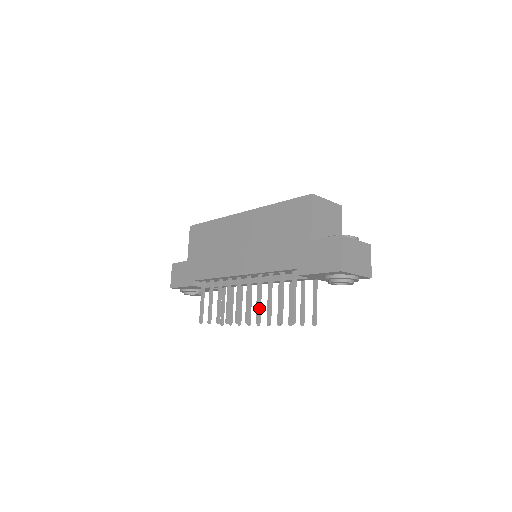
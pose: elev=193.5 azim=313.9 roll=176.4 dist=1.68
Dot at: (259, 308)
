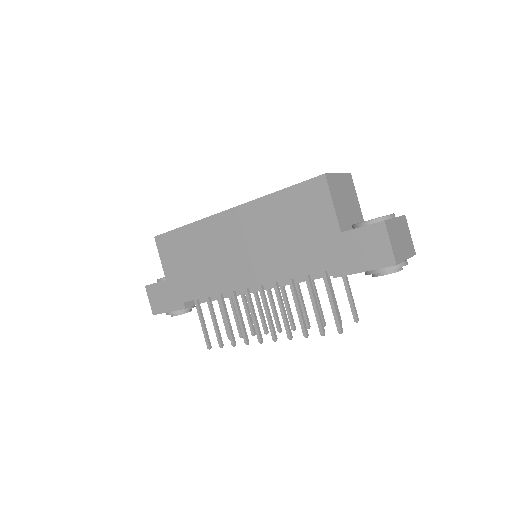
Dot at: (287, 321)
